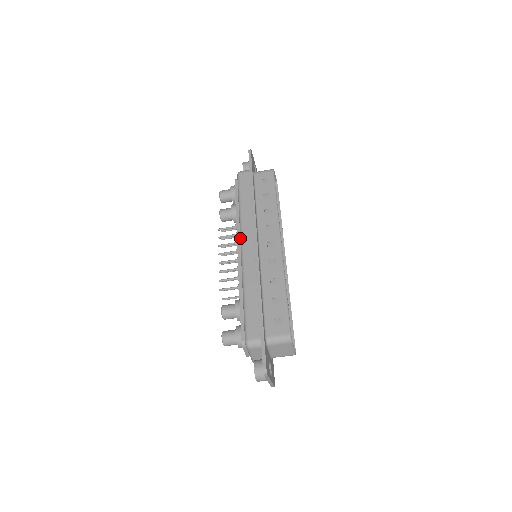
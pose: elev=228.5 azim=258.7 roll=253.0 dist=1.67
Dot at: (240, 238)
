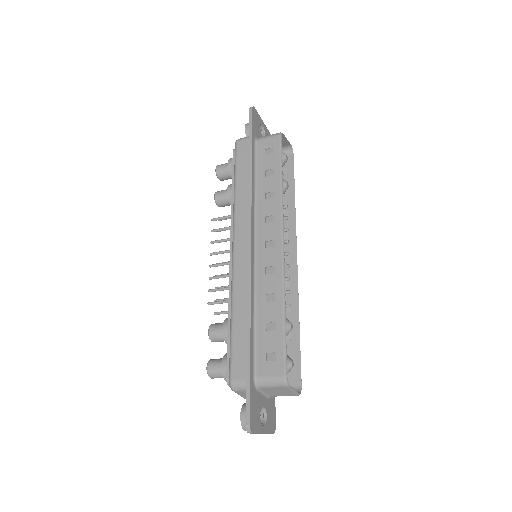
Dot at: occluded
